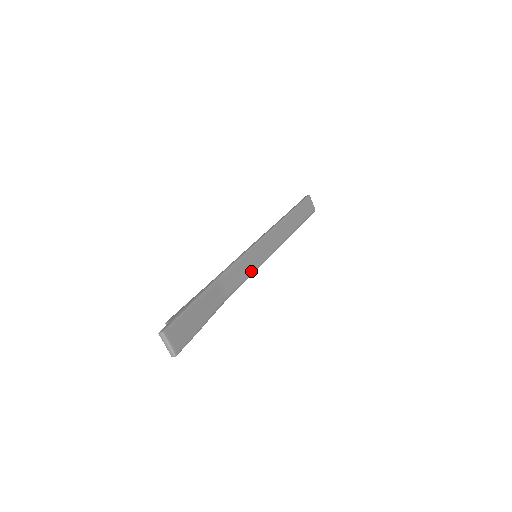
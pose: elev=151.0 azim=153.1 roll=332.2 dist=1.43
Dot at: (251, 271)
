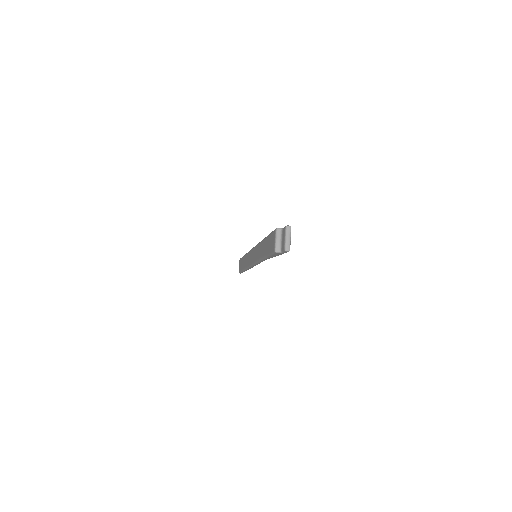
Dot at: occluded
